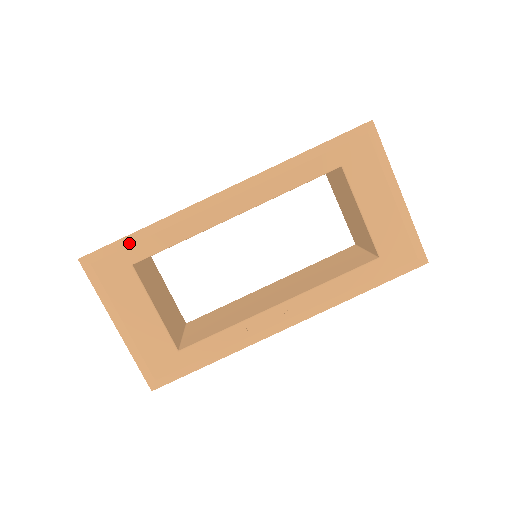
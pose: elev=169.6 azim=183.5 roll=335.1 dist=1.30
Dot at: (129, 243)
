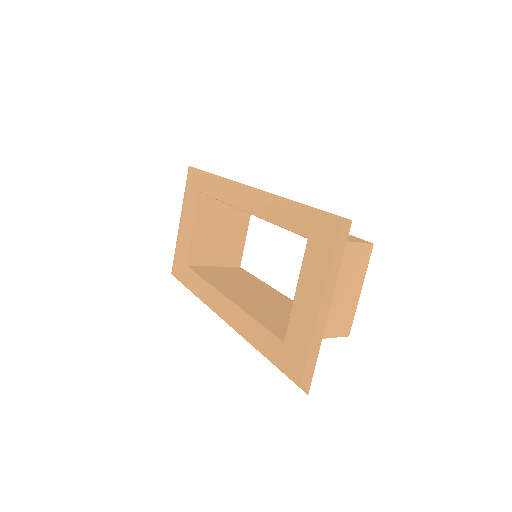
Dot at: (204, 177)
